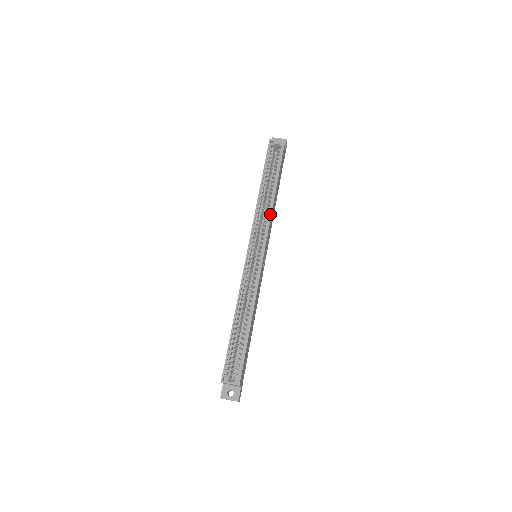
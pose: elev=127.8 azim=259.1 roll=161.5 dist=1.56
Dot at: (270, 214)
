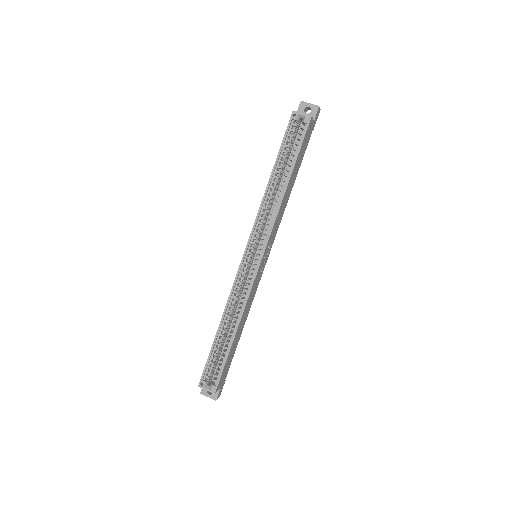
Dot at: (275, 215)
